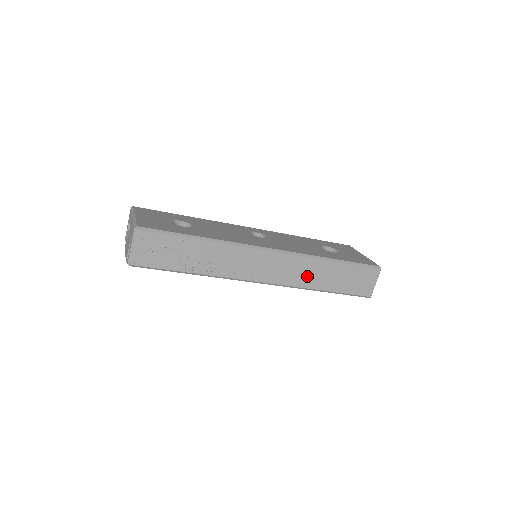
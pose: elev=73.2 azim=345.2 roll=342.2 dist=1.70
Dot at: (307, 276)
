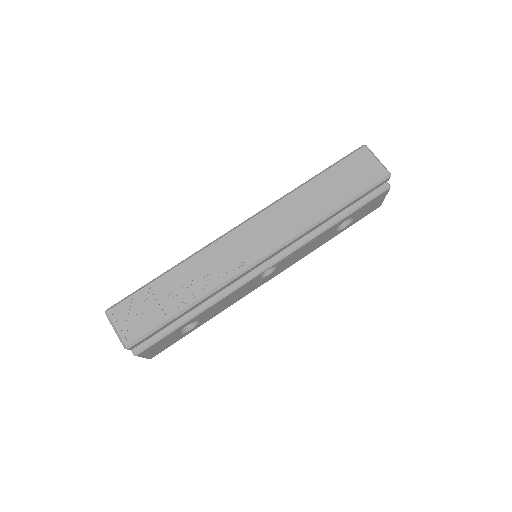
Dot at: (299, 215)
